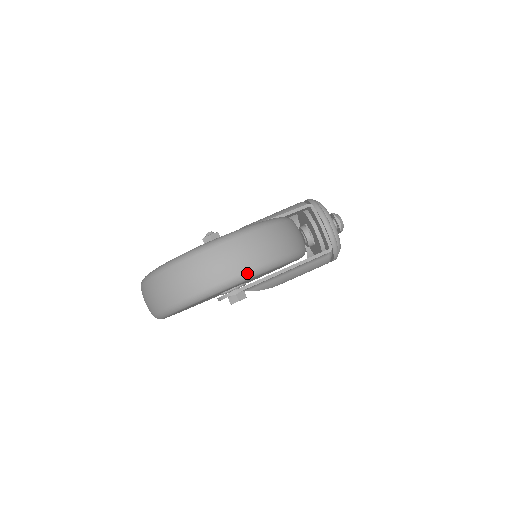
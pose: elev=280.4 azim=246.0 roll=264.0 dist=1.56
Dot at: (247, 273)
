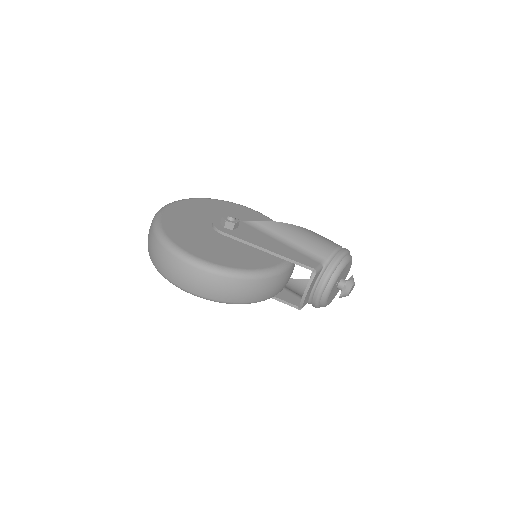
Dot at: (187, 291)
